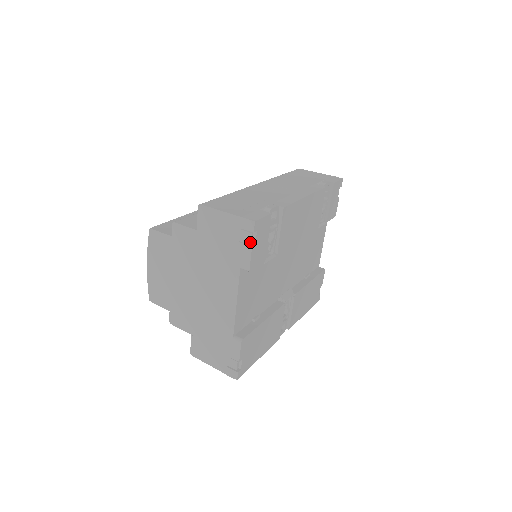
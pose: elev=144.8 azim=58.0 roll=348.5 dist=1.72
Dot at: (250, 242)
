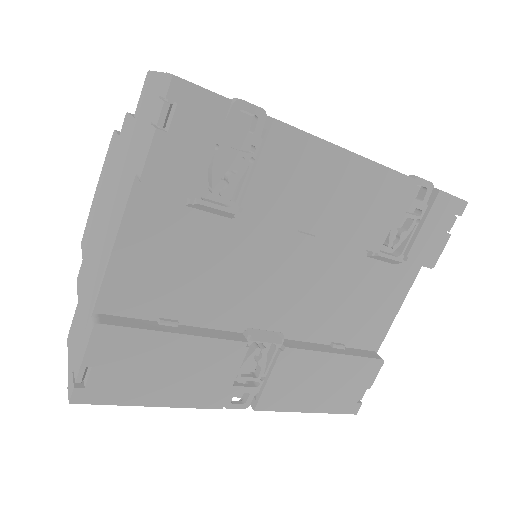
Dot at: (158, 120)
